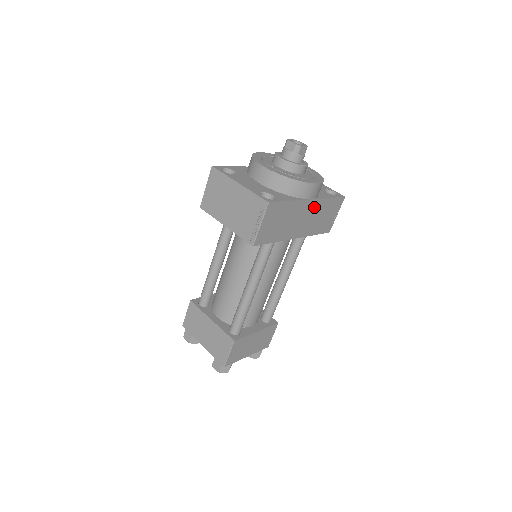
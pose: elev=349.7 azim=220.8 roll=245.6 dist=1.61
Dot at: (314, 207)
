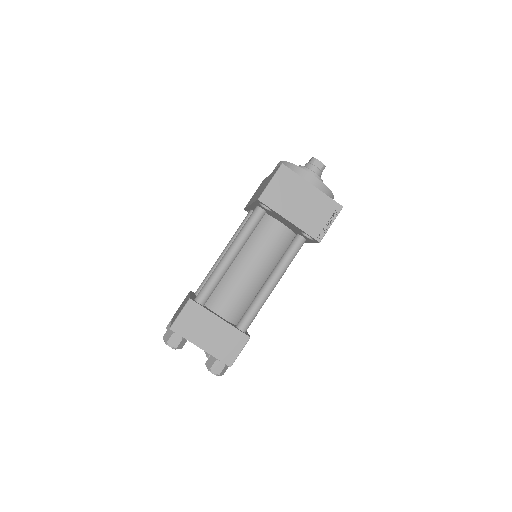
Dot at: occluded
